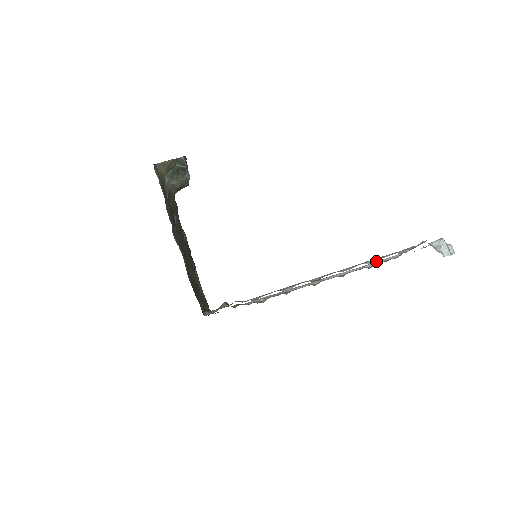
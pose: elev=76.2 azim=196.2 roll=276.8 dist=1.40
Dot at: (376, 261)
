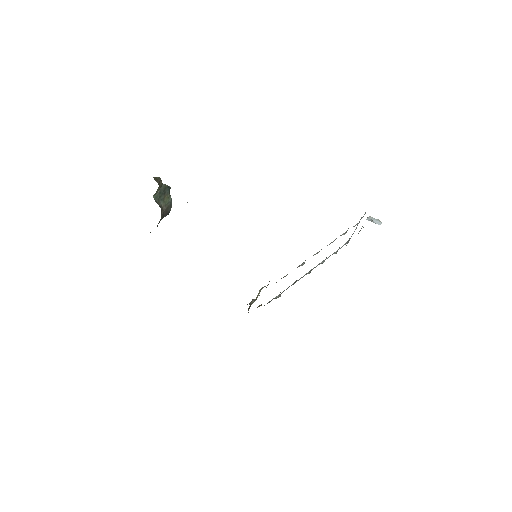
Dot at: (345, 233)
